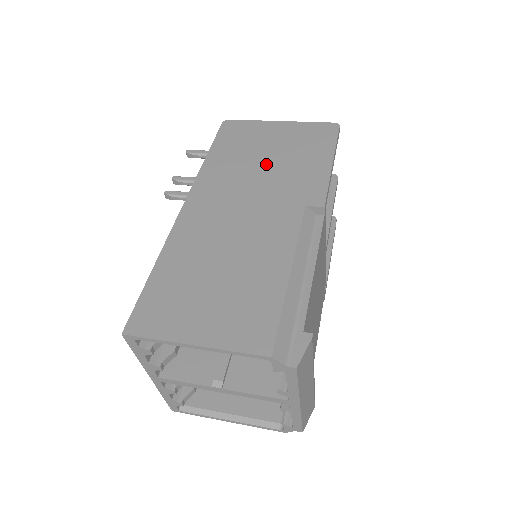
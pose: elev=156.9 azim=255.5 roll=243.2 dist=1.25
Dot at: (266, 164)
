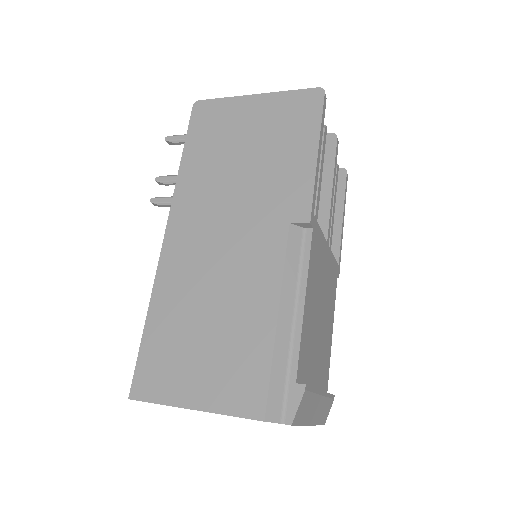
Dot at: (244, 165)
